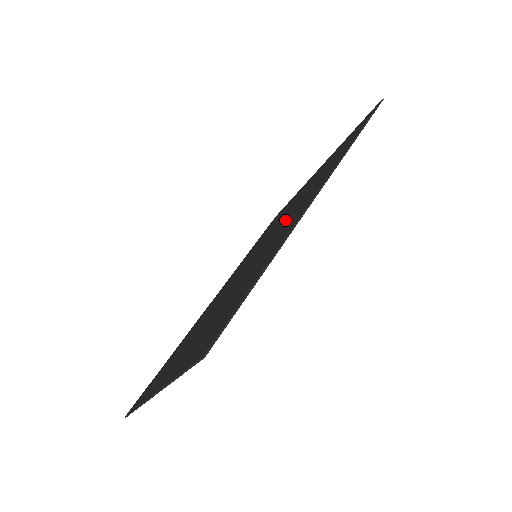
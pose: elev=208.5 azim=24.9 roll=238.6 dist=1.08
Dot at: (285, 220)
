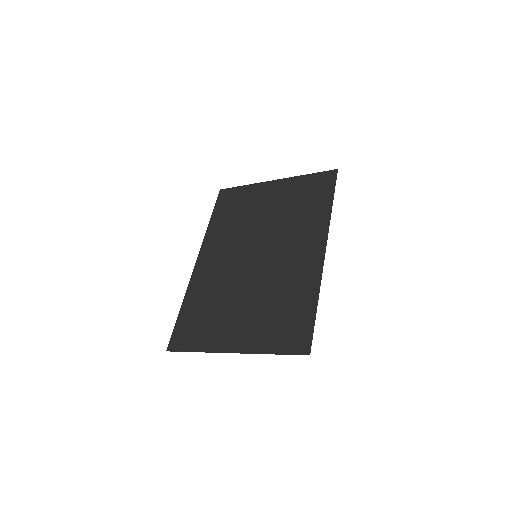
Dot at: (281, 241)
